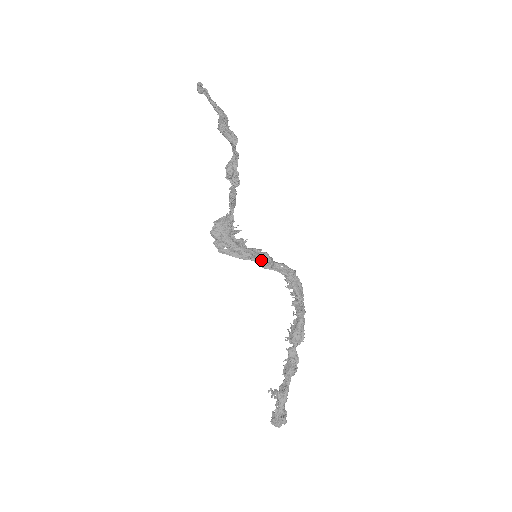
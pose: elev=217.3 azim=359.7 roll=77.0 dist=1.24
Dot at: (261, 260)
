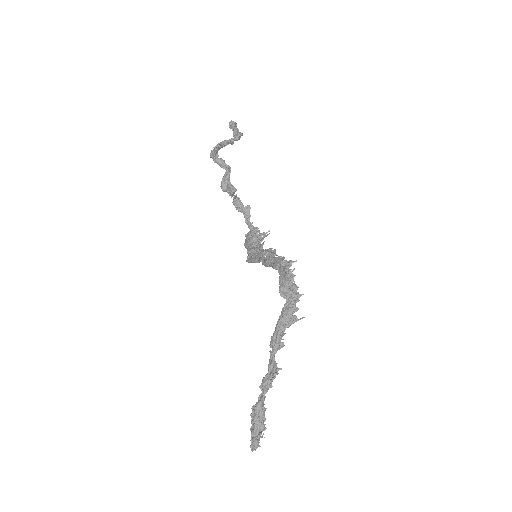
Dot at: (264, 259)
